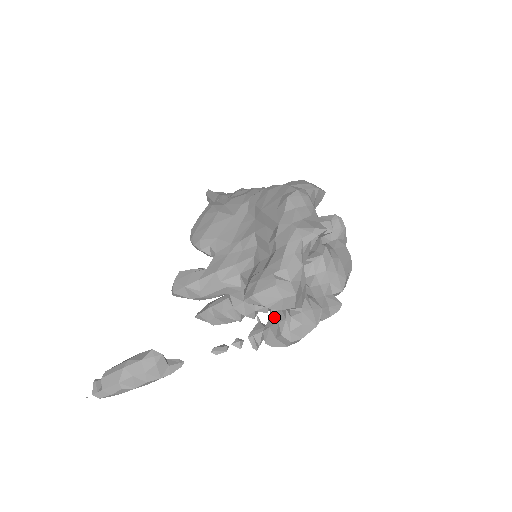
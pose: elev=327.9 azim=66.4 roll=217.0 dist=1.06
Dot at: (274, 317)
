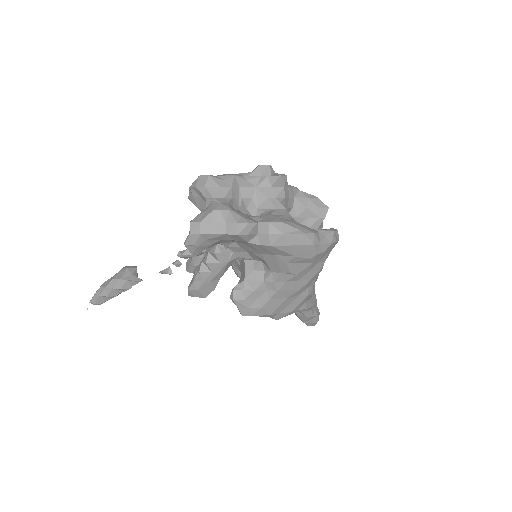
Dot at: occluded
